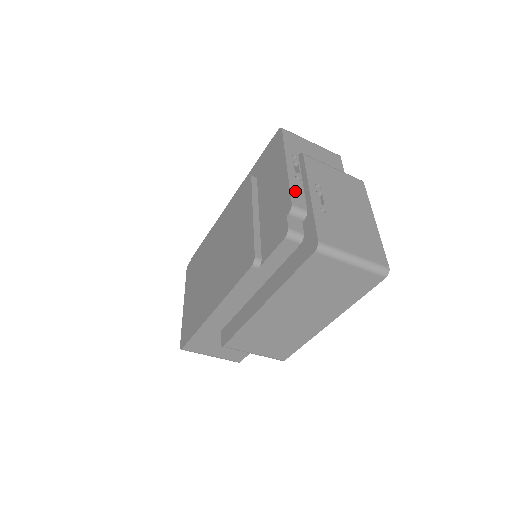
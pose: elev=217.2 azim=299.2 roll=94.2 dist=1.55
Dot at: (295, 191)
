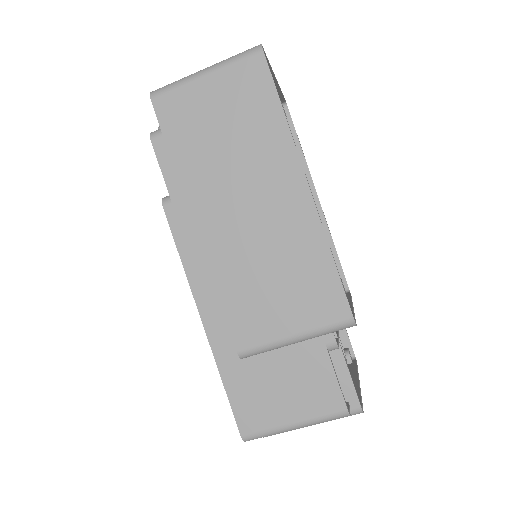
Dot at: occluded
